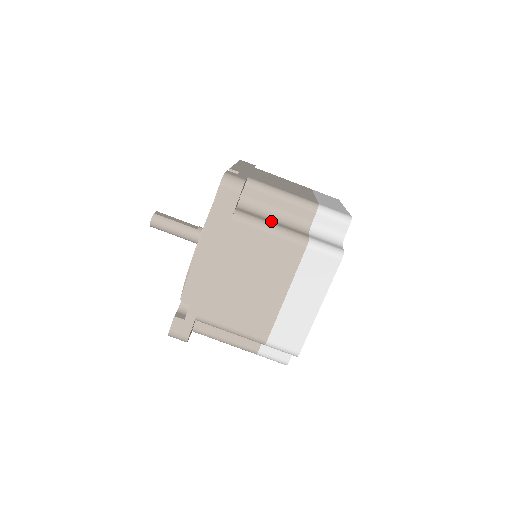
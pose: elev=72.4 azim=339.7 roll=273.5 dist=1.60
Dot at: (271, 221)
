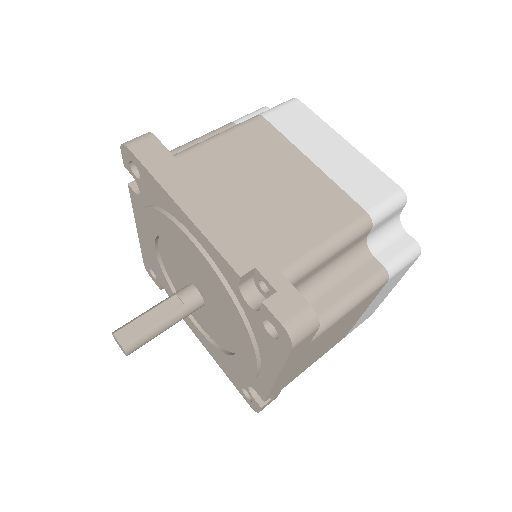
Dot at: (338, 291)
